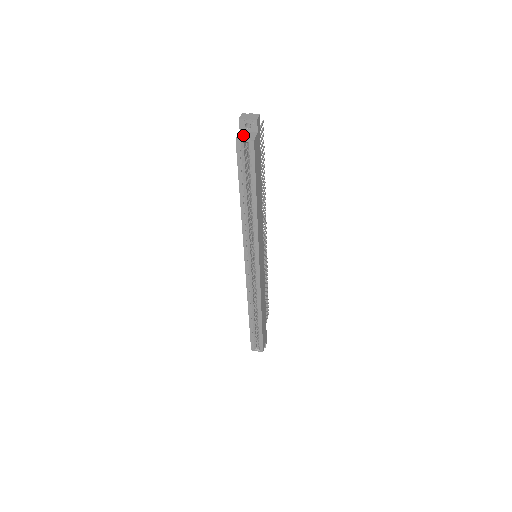
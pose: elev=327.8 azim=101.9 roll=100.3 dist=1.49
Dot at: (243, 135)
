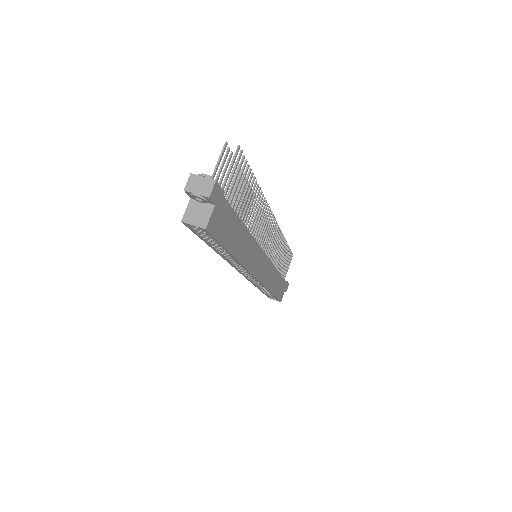
Dot at: (193, 211)
